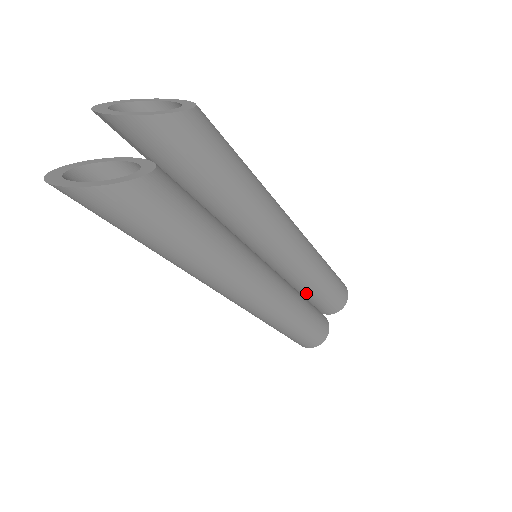
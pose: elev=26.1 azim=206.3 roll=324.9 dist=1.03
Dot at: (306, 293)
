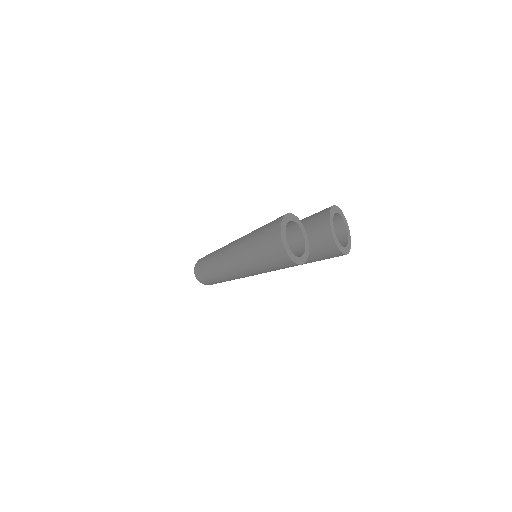
Dot at: occluded
